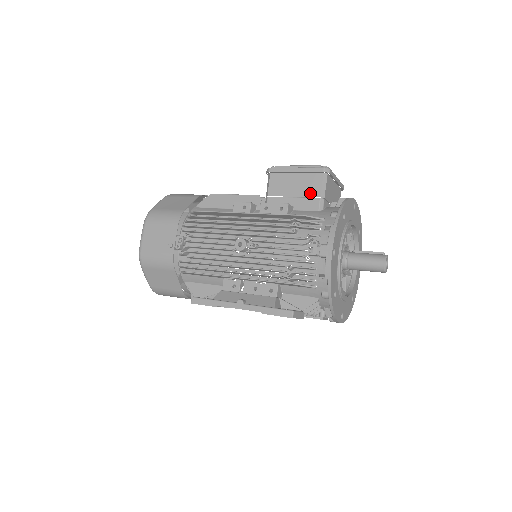
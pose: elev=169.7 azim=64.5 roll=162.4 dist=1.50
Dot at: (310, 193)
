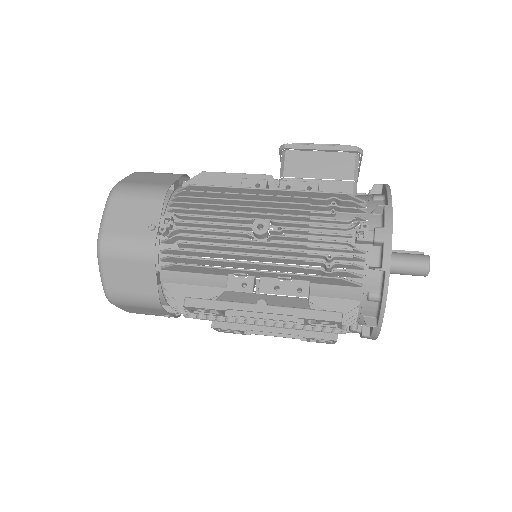
Dot at: (340, 175)
